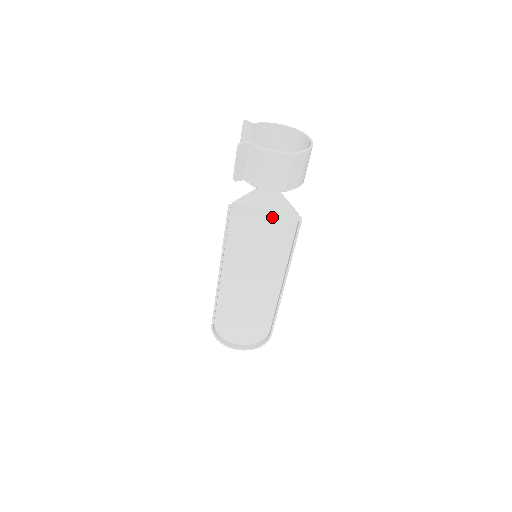
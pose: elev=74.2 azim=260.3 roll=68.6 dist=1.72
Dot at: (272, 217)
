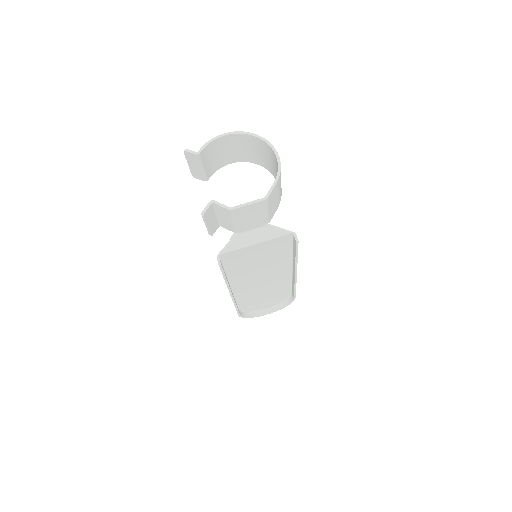
Dot at: (265, 245)
